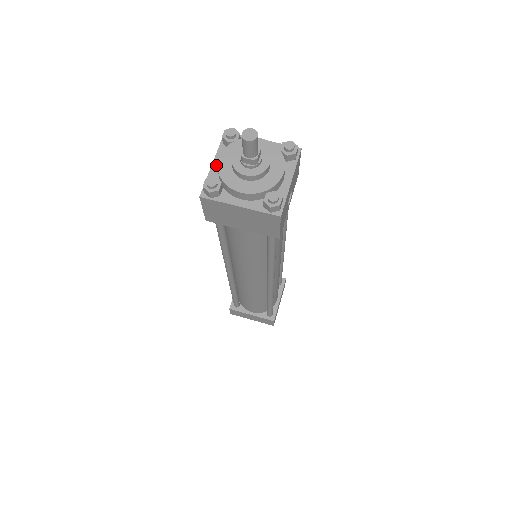
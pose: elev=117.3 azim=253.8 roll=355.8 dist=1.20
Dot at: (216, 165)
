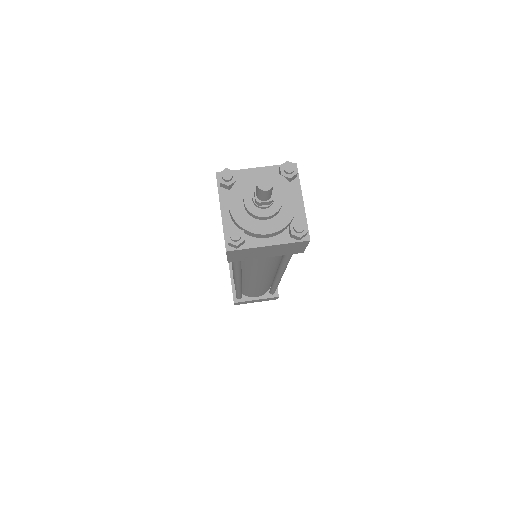
Dot at: (225, 212)
